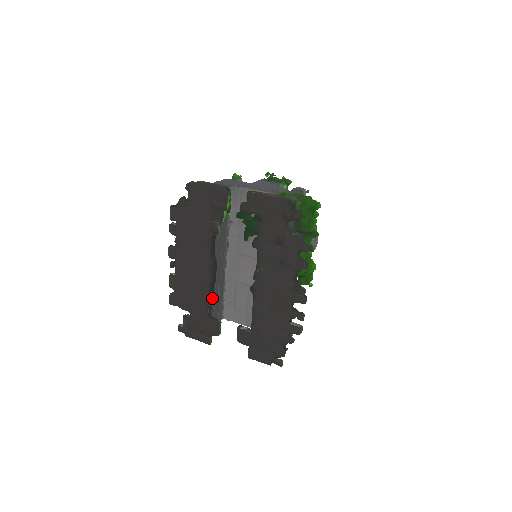
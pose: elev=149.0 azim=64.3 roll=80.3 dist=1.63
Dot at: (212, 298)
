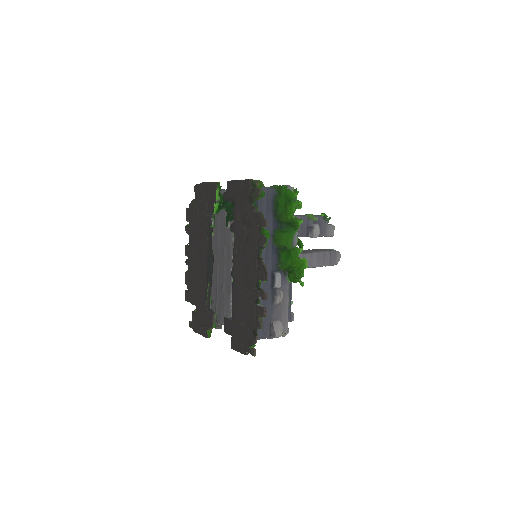
Dot at: (213, 292)
